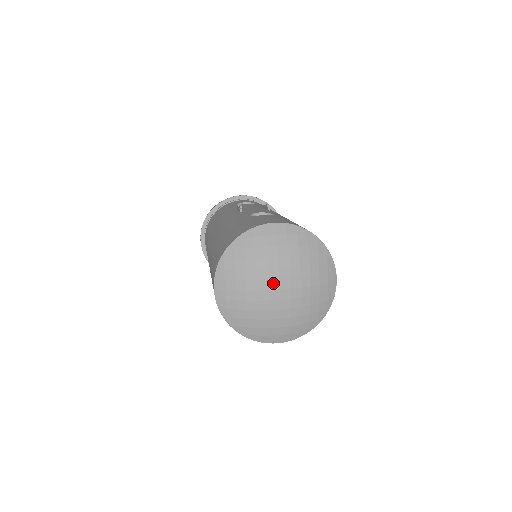
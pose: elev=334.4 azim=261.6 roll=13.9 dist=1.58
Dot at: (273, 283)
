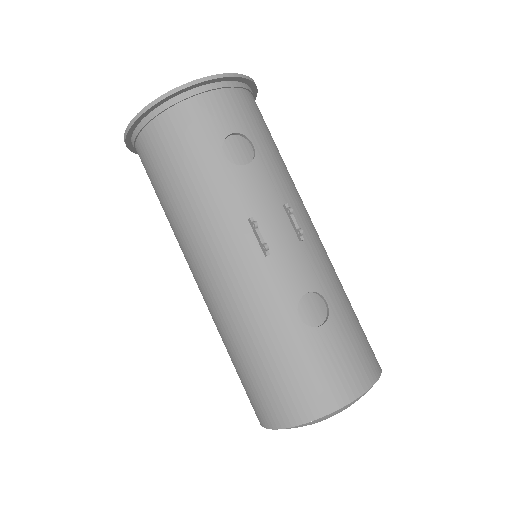
Dot at: occluded
